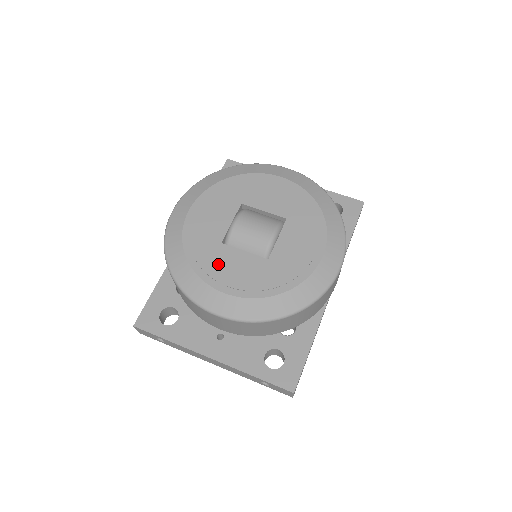
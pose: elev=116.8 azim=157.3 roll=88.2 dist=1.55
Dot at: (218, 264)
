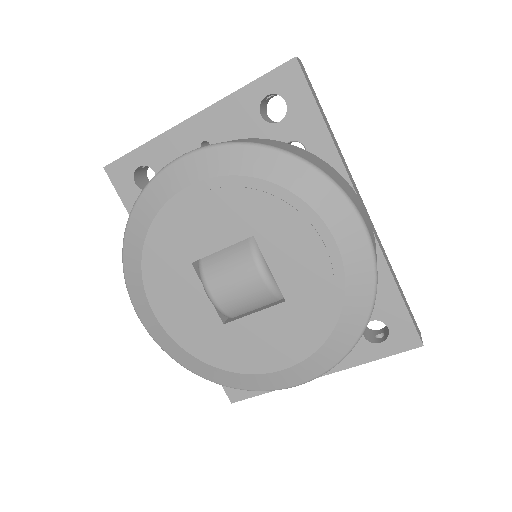
Dot at: (246, 348)
